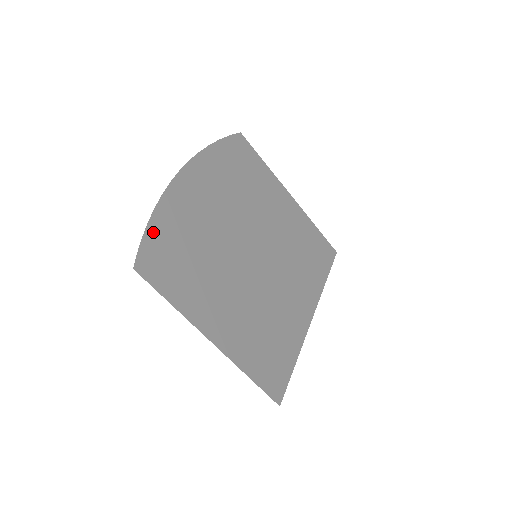
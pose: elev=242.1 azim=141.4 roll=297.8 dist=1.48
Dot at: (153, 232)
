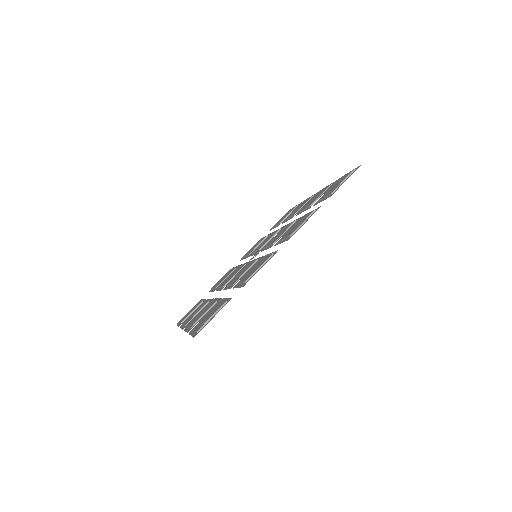
Dot at: occluded
